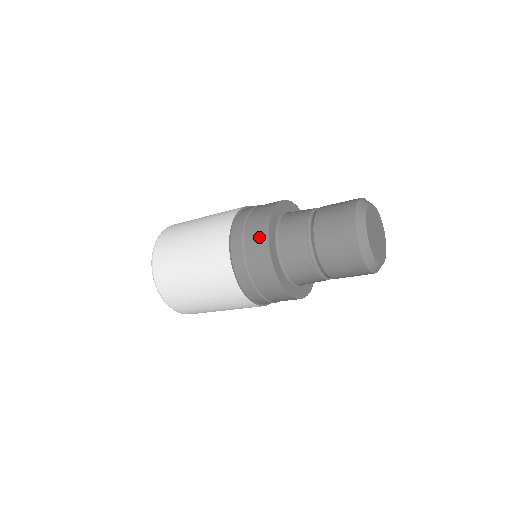
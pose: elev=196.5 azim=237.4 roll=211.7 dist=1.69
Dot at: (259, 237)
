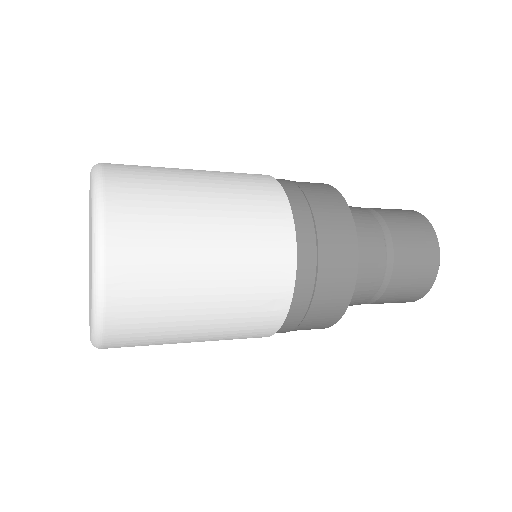
Dot at: (334, 202)
